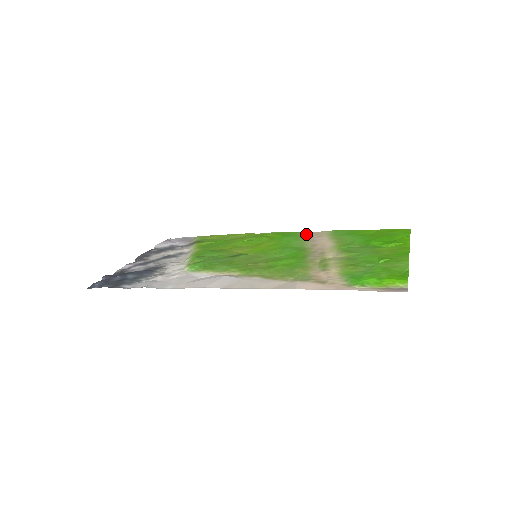
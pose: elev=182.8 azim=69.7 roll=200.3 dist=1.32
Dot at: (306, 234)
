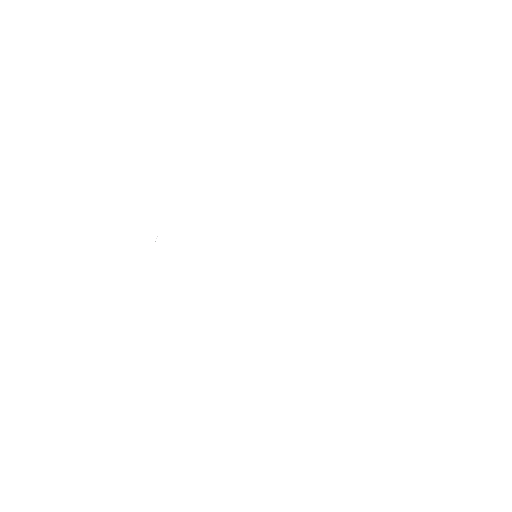
Dot at: occluded
